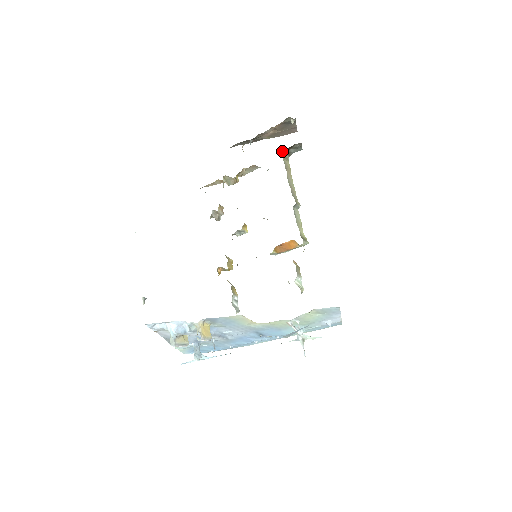
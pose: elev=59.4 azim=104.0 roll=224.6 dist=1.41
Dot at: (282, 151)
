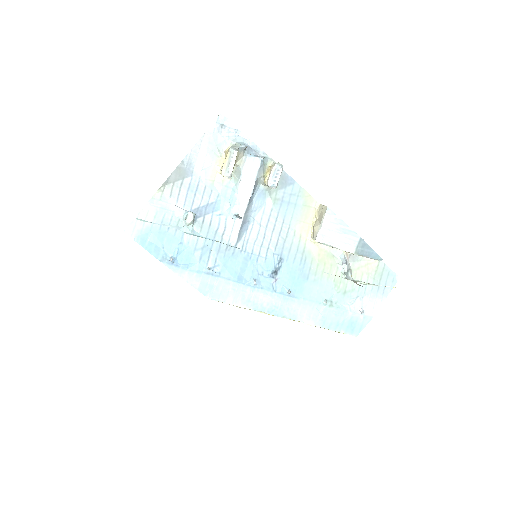
Dot at: occluded
